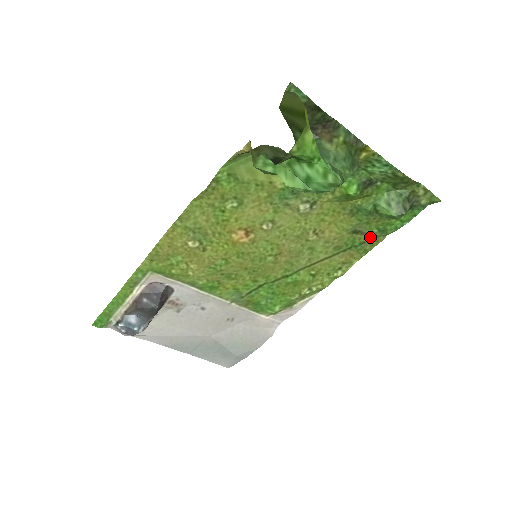
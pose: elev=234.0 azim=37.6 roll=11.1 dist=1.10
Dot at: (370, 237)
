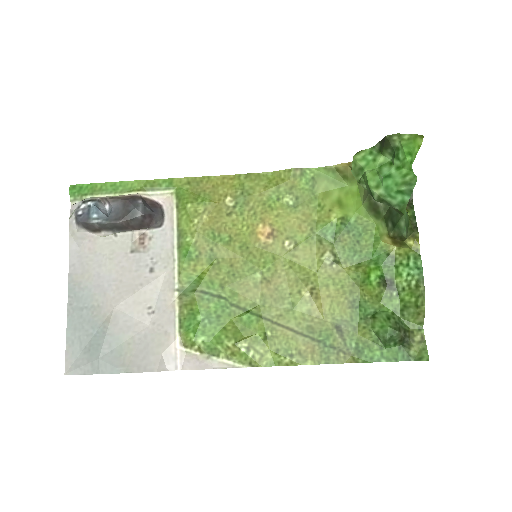
Dot at: (344, 347)
